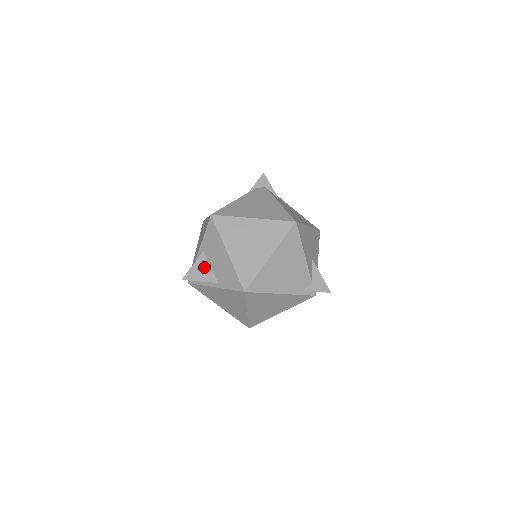
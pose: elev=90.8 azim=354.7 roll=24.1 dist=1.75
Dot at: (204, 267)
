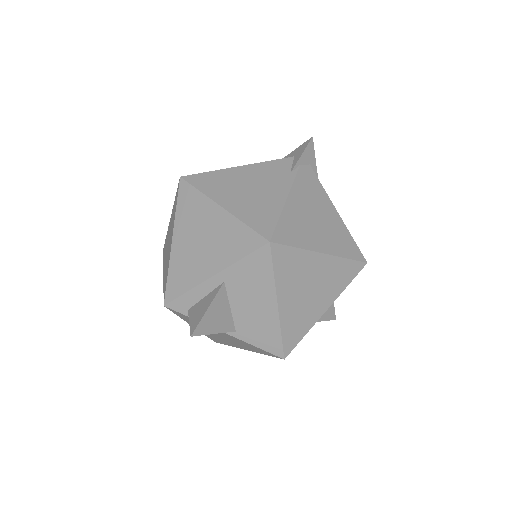
Dot at: (222, 309)
